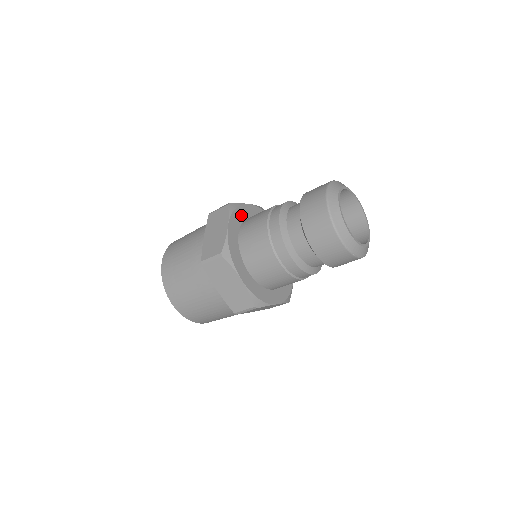
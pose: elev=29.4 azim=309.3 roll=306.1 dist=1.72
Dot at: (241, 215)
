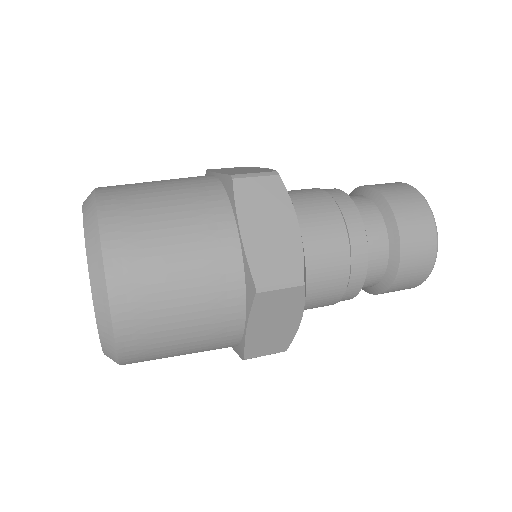
Dot at: occluded
